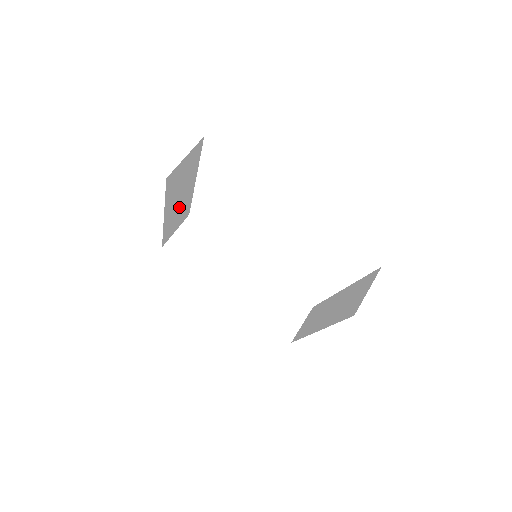
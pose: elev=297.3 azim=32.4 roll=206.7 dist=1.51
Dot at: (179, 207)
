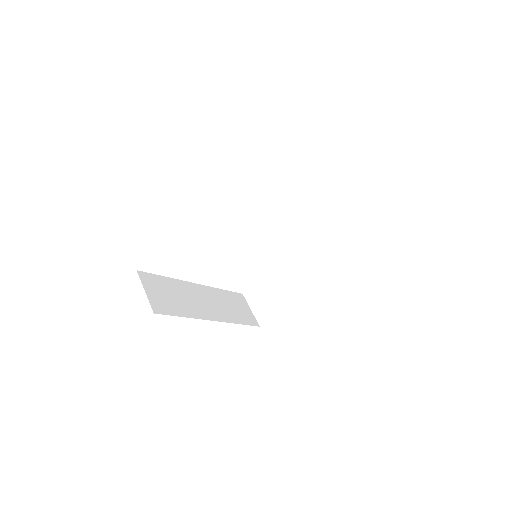
Dot at: occluded
